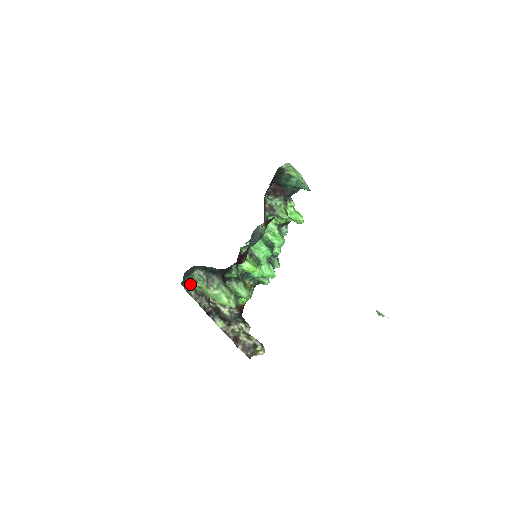
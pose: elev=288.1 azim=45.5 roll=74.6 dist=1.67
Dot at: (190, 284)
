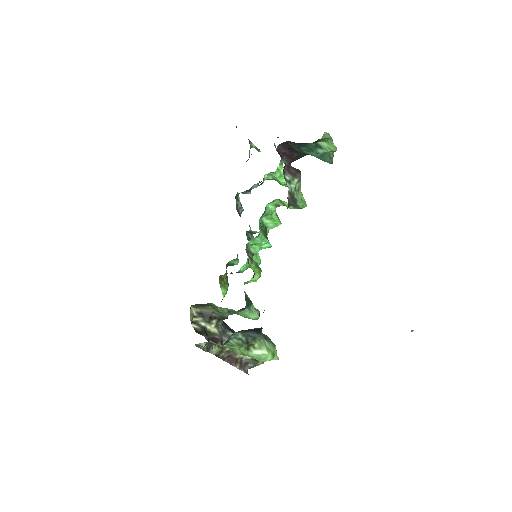
Dot at: occluded
